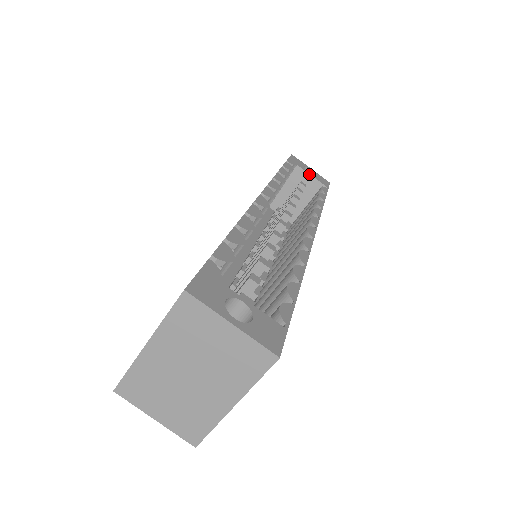
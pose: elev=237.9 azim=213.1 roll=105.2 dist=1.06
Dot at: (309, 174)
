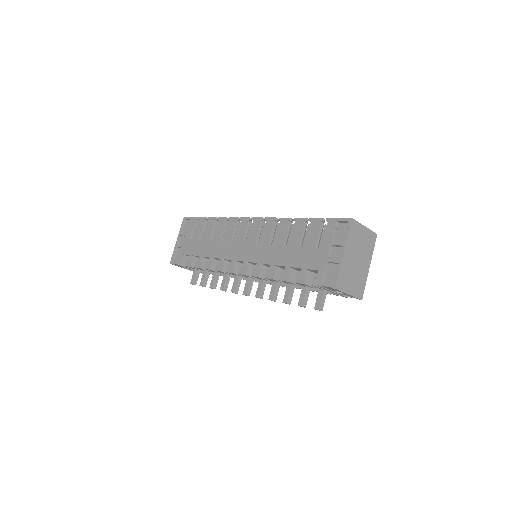
Dot at: occluded
